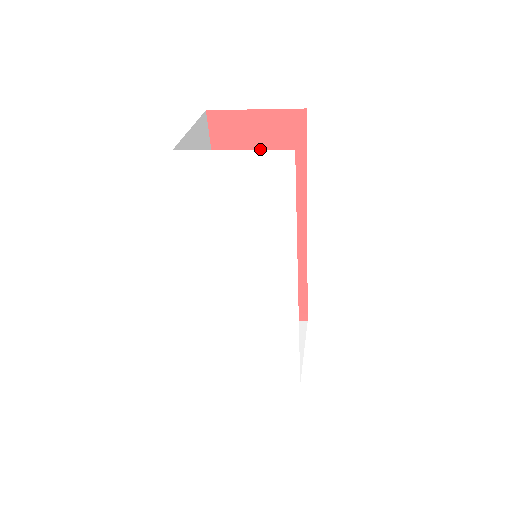
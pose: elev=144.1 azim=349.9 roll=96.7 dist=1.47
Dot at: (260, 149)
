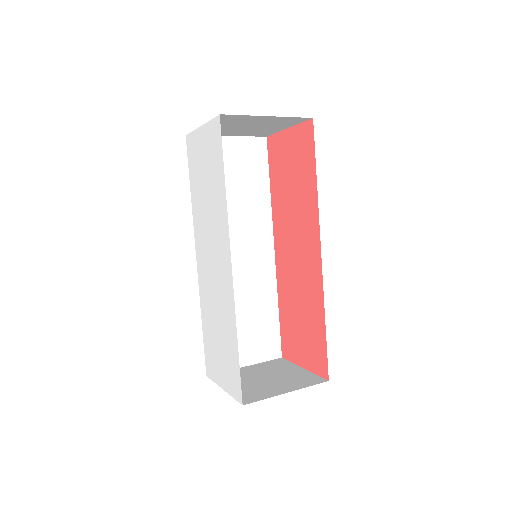
Dot at: (291, 165)
